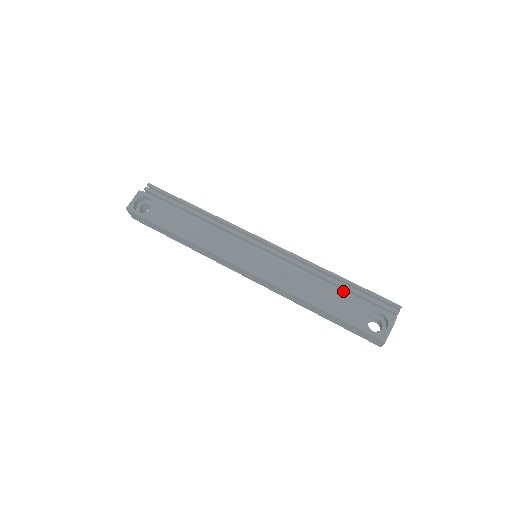
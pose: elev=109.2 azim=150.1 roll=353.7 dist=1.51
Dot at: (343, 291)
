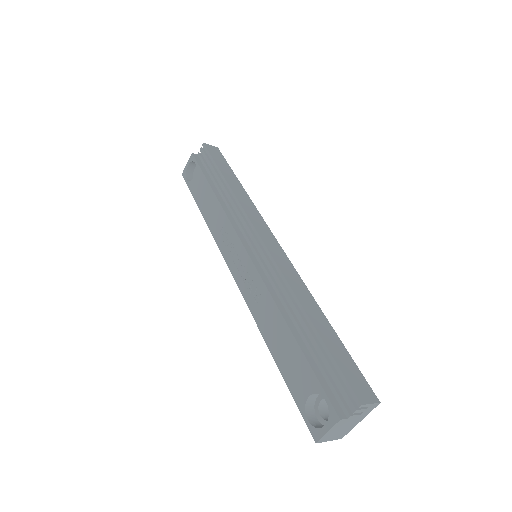
Dot at: (299, 346)
